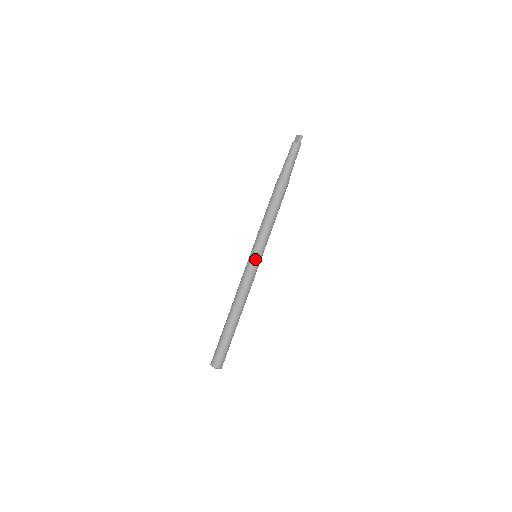
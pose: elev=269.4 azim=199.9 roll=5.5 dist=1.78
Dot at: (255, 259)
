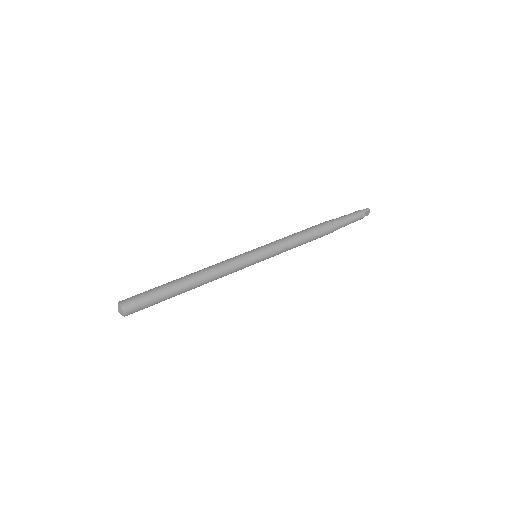
Dot at: (251, 251)
